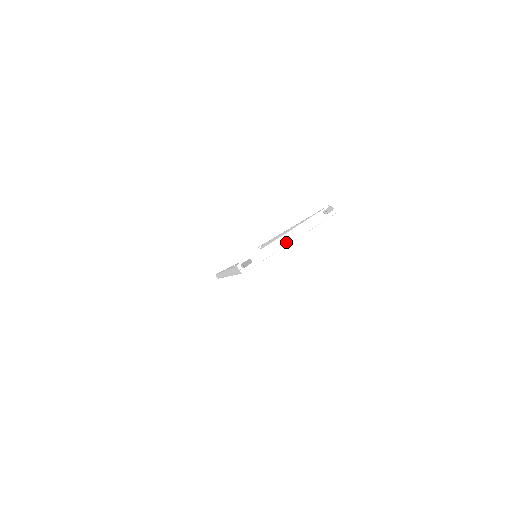
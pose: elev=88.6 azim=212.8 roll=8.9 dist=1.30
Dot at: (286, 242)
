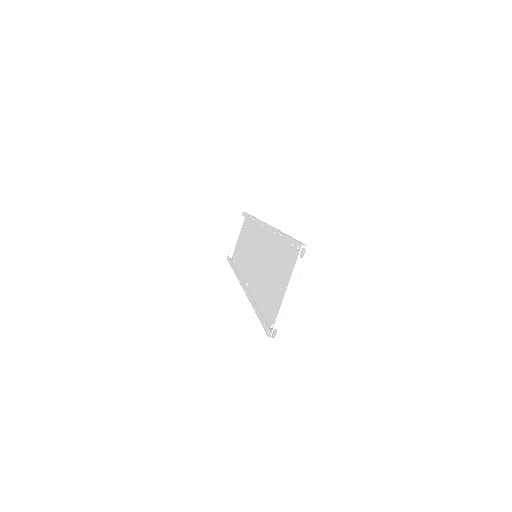
Dot at: (290, 298)
